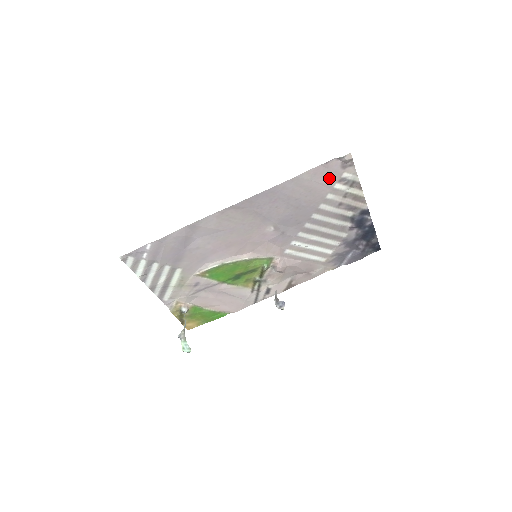
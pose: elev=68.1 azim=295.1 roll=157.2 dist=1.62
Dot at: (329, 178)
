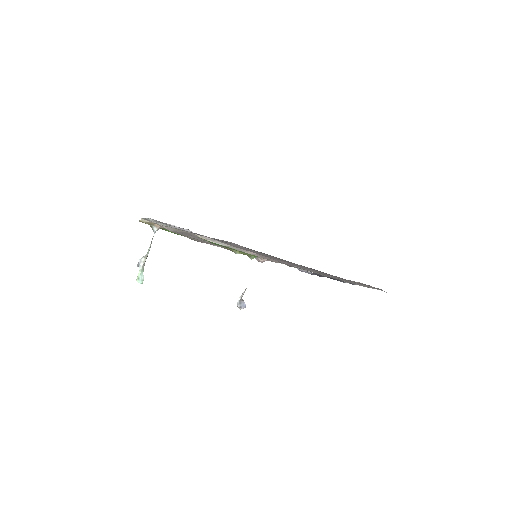
Dot at: occluded
